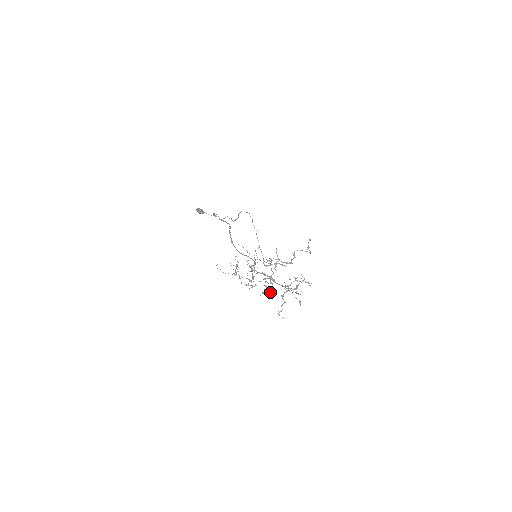
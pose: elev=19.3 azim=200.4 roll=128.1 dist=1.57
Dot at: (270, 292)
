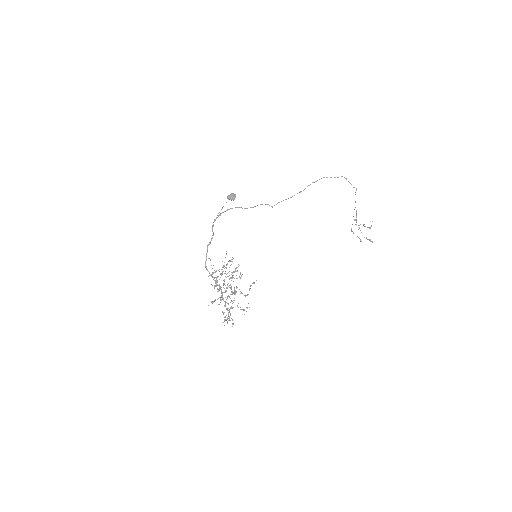
Dot at: occluded
